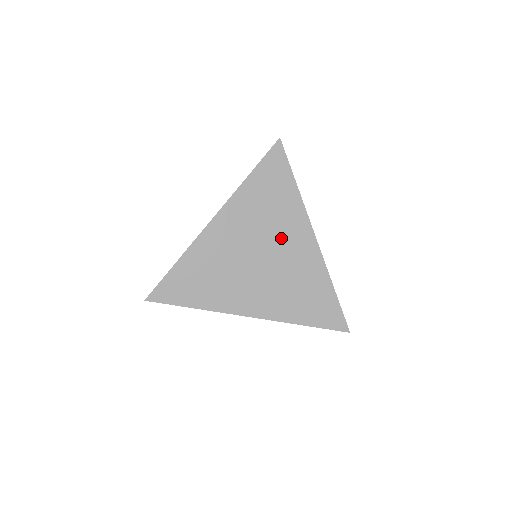
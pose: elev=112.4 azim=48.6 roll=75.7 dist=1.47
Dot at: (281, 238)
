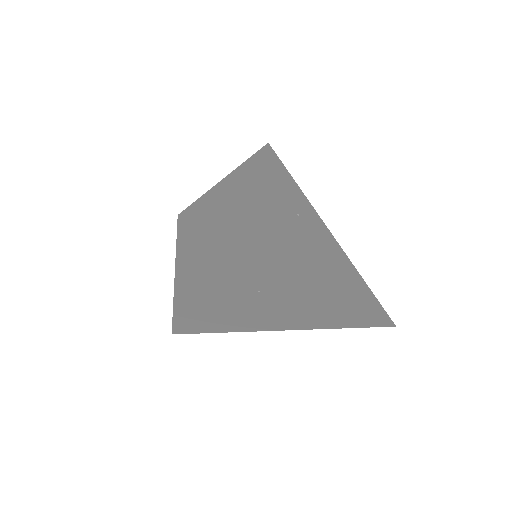
Dot at: (263, 289)
